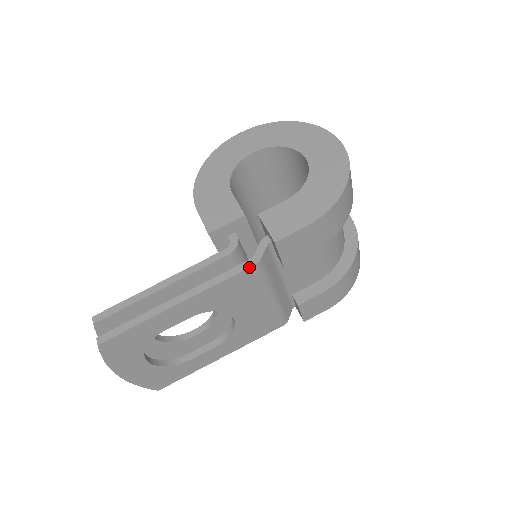
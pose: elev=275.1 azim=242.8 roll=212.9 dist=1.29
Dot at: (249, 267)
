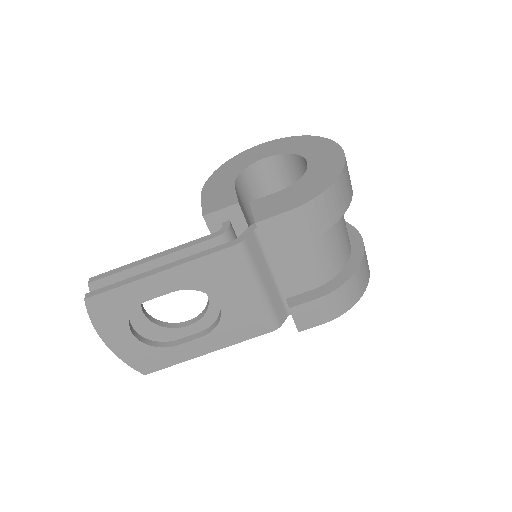
Dot at: (231, 246)
